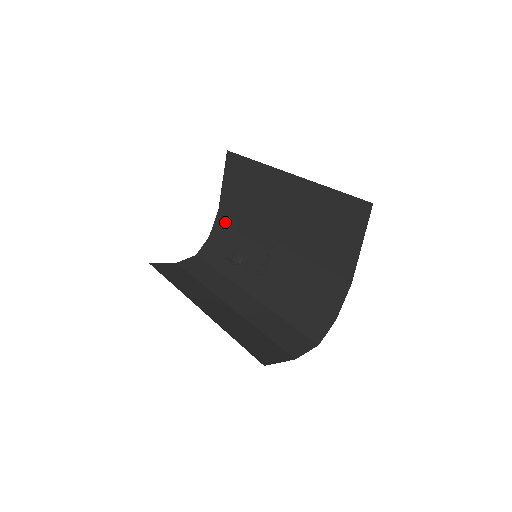
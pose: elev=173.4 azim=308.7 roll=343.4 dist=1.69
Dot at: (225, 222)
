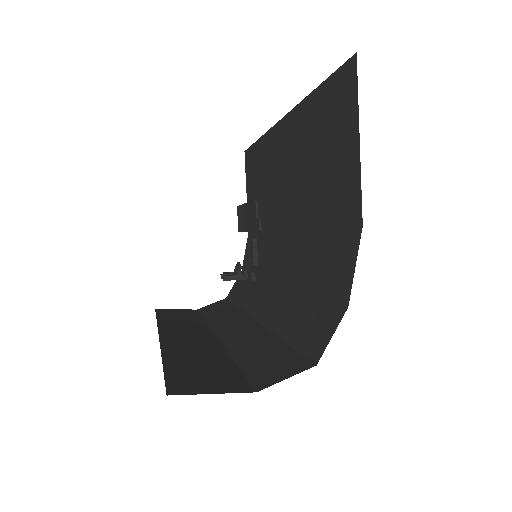
Dot at: occluded
